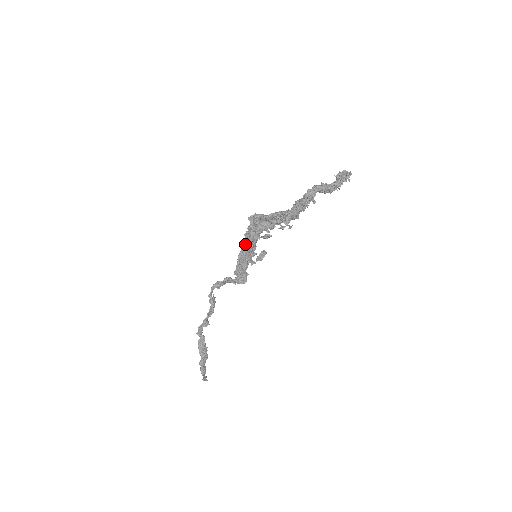
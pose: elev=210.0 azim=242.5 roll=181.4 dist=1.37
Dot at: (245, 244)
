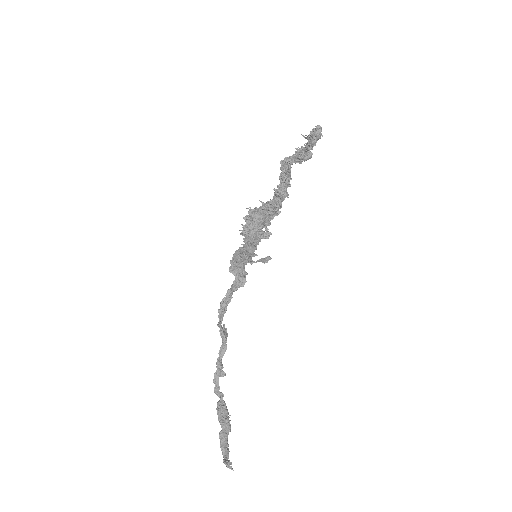
Dot at: occluded
